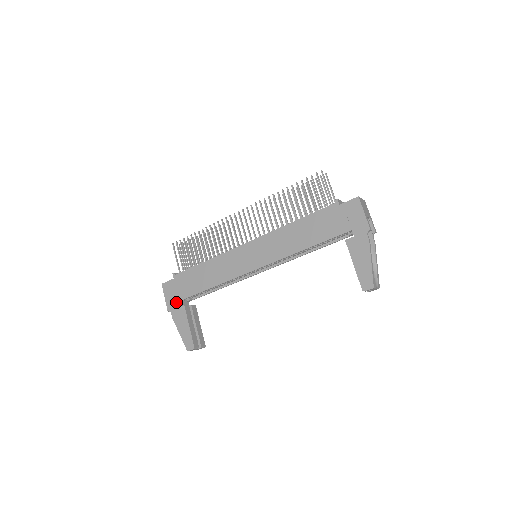
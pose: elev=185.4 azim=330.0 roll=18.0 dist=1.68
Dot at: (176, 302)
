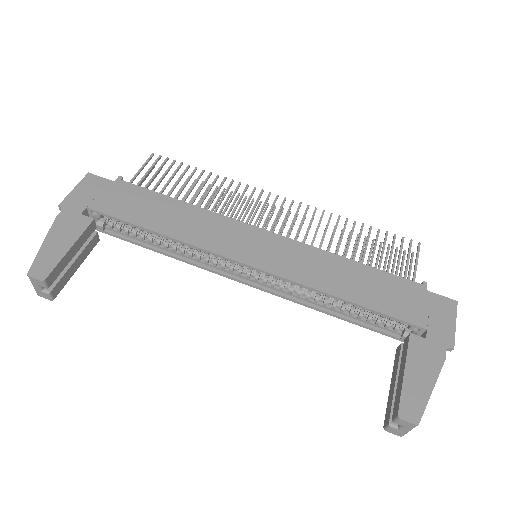
Dot at: (86, 206)
